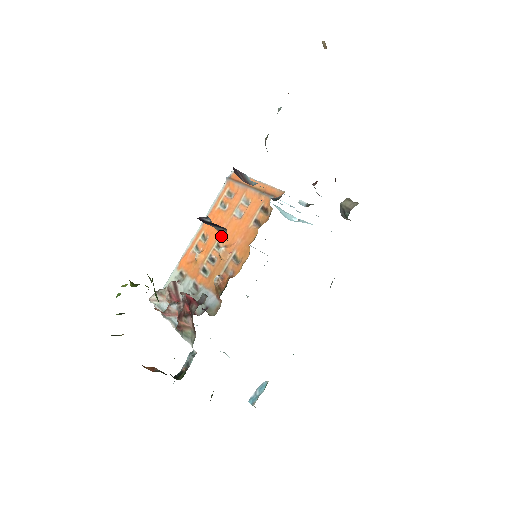
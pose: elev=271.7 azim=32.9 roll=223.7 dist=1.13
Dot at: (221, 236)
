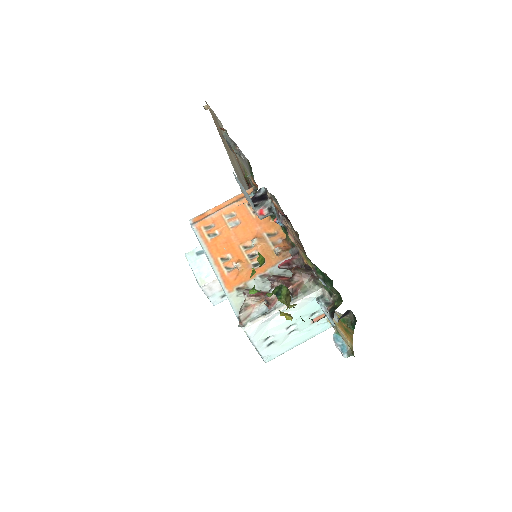
Dot at: (240, 242)
